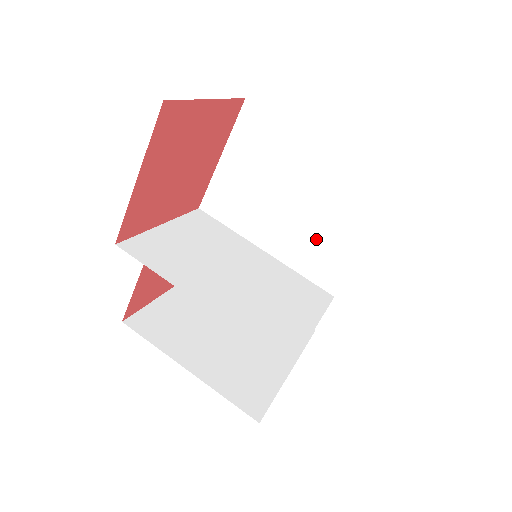
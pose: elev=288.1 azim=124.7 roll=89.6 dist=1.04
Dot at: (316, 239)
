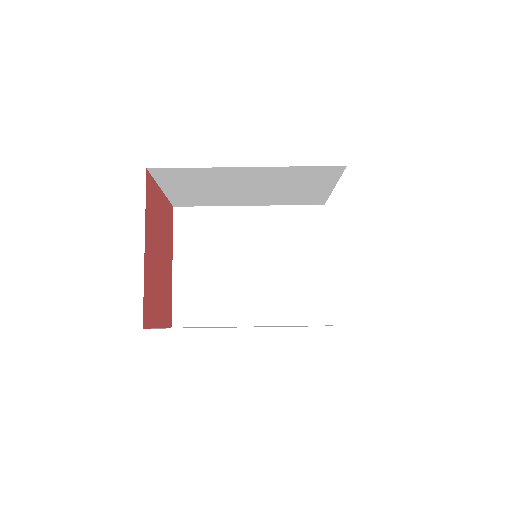
Dot at: (287, 195)
